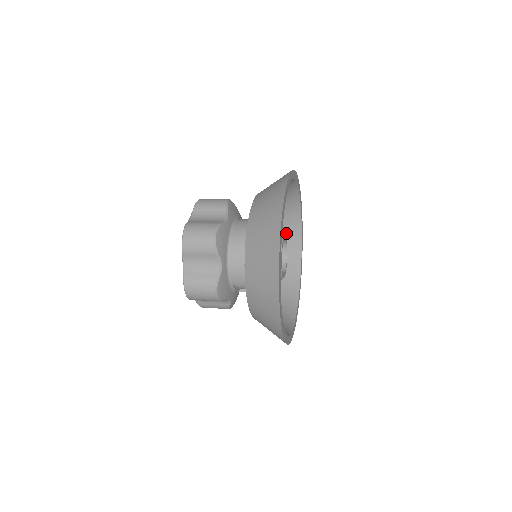
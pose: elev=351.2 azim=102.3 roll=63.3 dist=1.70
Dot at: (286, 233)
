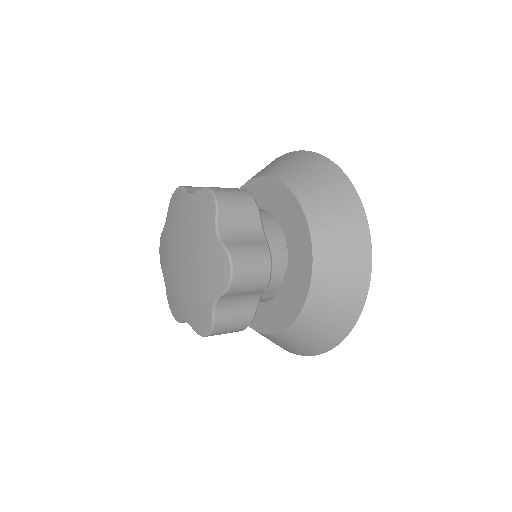
Dot at: occluded
